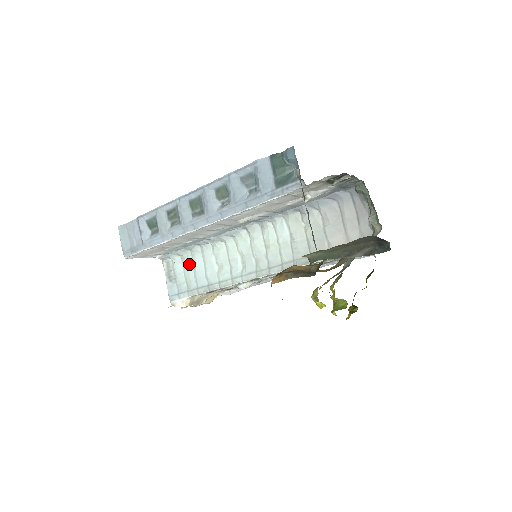
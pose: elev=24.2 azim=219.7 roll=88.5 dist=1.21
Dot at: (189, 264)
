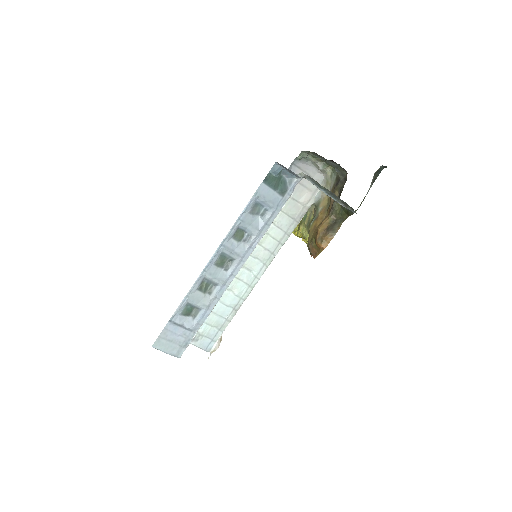
Dot at: occluded
